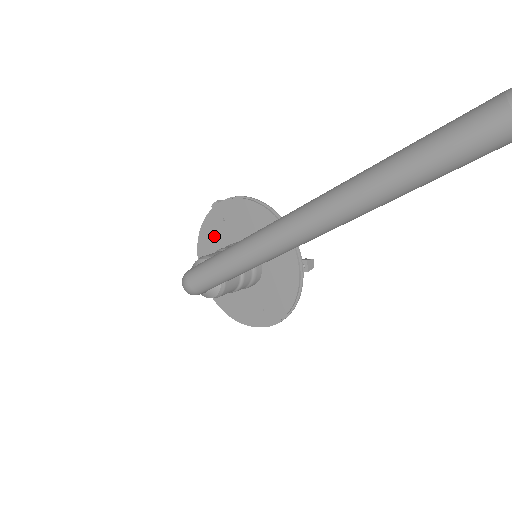
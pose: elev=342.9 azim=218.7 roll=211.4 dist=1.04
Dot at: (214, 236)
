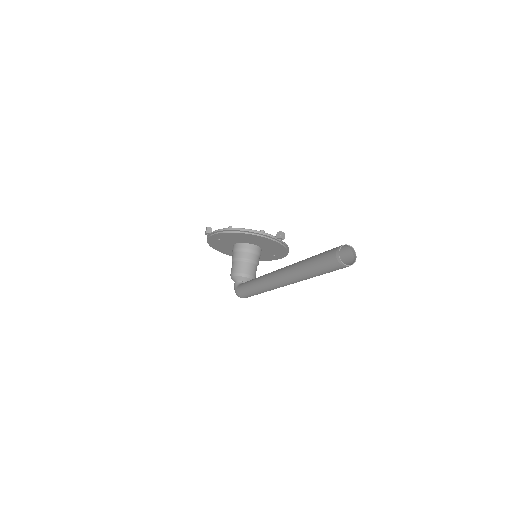
Dot at: (220, 245)
